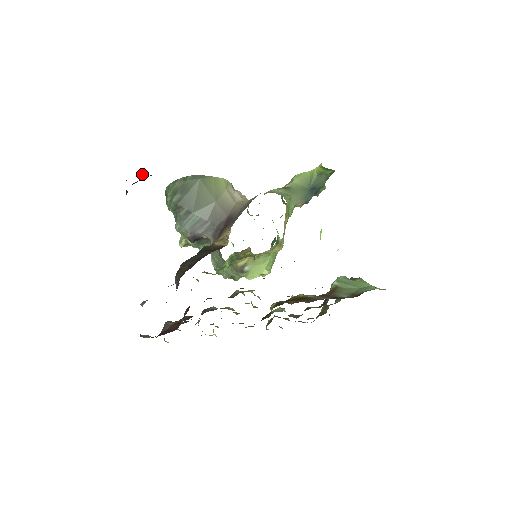
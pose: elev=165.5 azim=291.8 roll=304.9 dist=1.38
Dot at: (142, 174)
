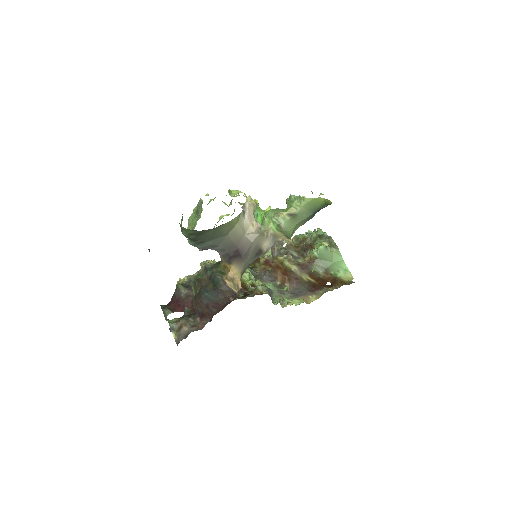
Dot at: occluded
